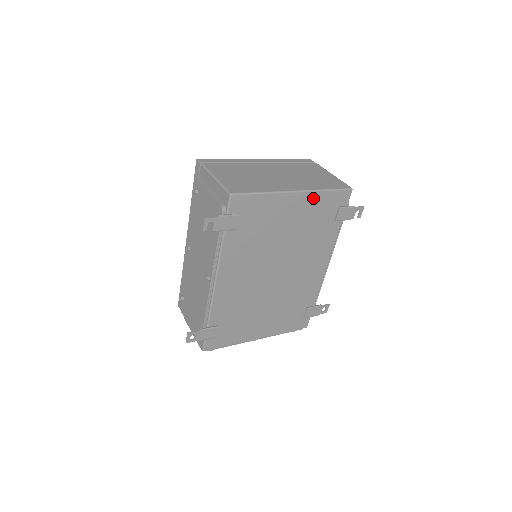
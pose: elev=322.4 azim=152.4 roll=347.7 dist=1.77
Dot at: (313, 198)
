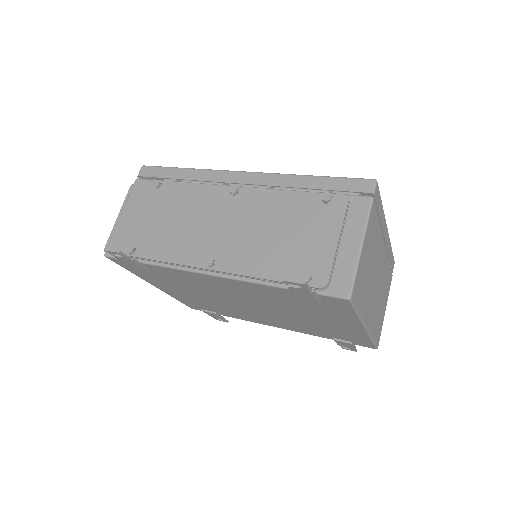
Dot at: (360, 334)
